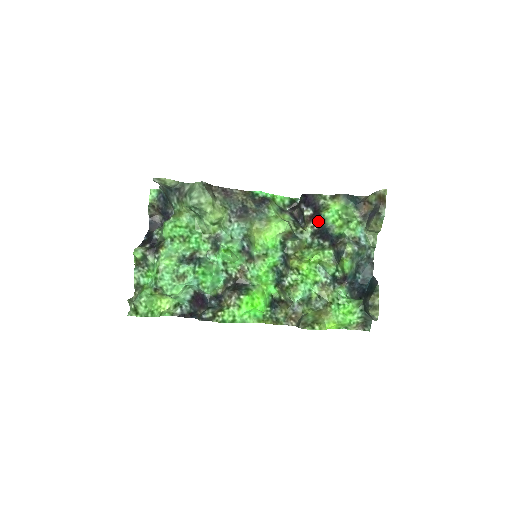
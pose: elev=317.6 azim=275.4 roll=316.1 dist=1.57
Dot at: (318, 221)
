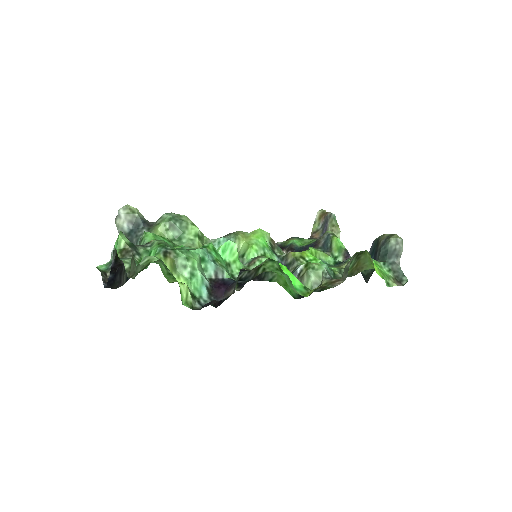
Dot at: (288, 247)
